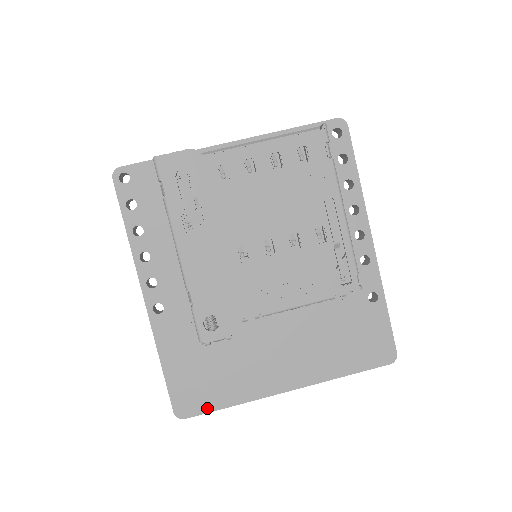
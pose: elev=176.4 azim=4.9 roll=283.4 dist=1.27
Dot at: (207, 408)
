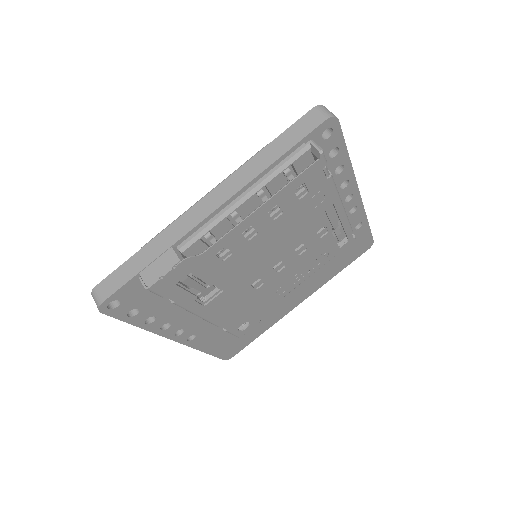
Dot at: (246, 345)
